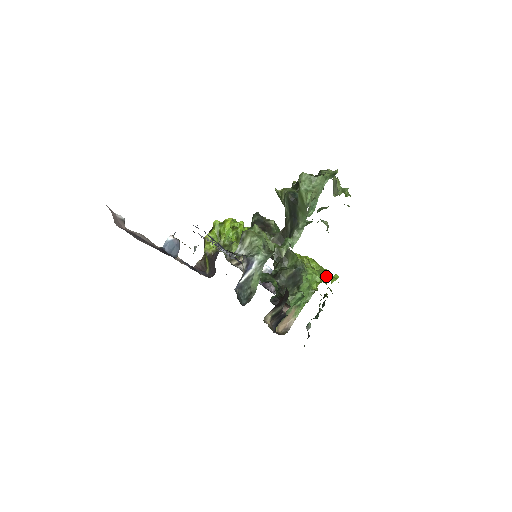
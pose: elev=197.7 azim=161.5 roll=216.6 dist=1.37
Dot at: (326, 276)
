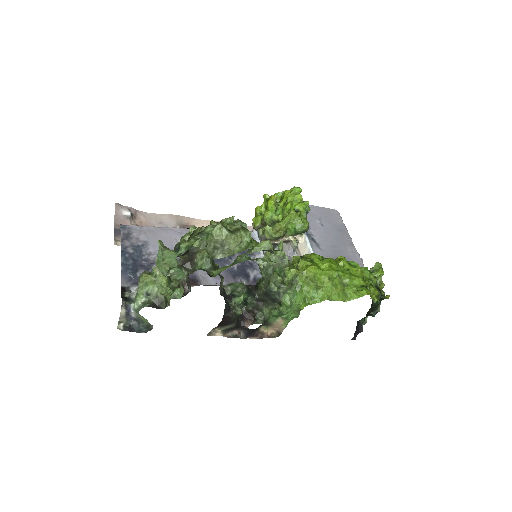
Dot at: (323, 297)
